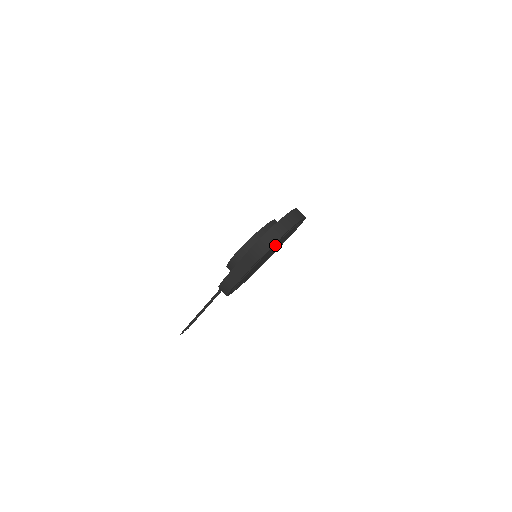
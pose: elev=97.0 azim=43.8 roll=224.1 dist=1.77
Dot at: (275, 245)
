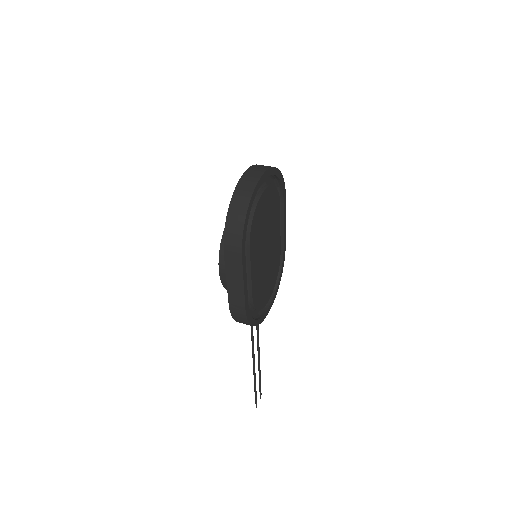
Dot at: (258, 224)
